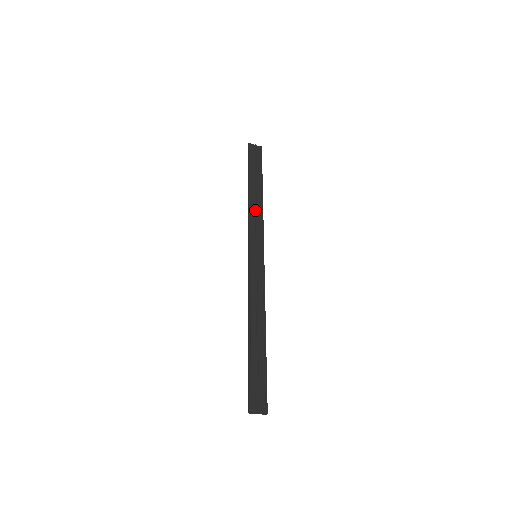
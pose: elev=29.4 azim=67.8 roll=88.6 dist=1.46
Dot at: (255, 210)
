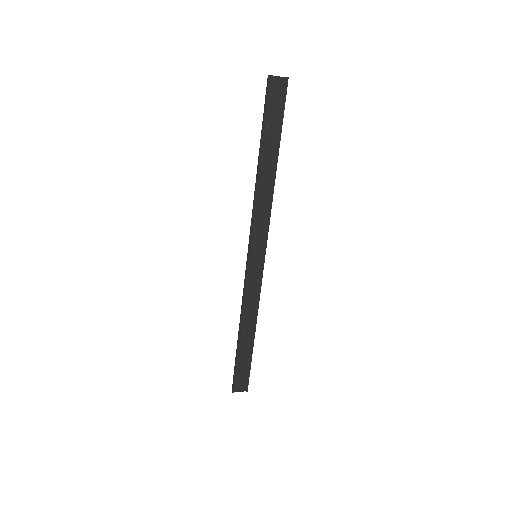
Dot at: (263, 196)
